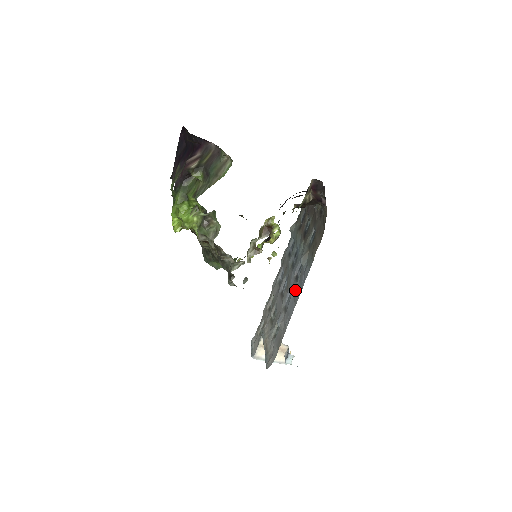
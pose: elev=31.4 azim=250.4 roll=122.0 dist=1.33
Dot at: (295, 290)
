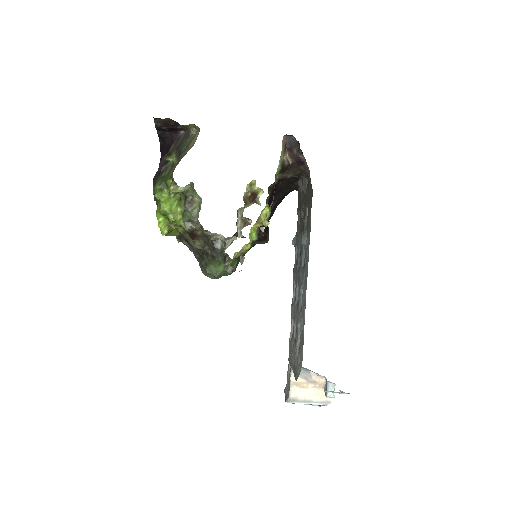
Dot at: (304, 275)
